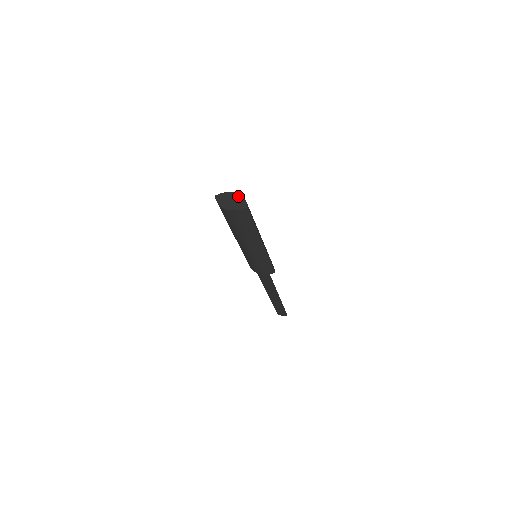
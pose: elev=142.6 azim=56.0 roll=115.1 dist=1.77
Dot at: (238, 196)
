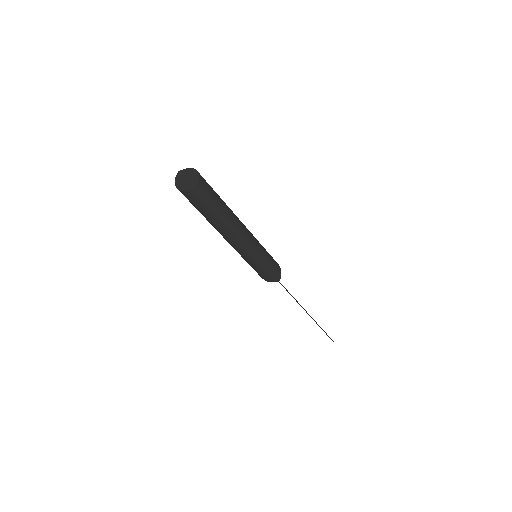
Dot at: (195, 173)
